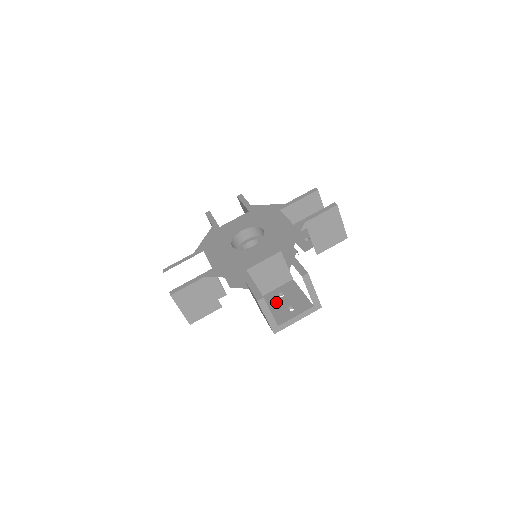
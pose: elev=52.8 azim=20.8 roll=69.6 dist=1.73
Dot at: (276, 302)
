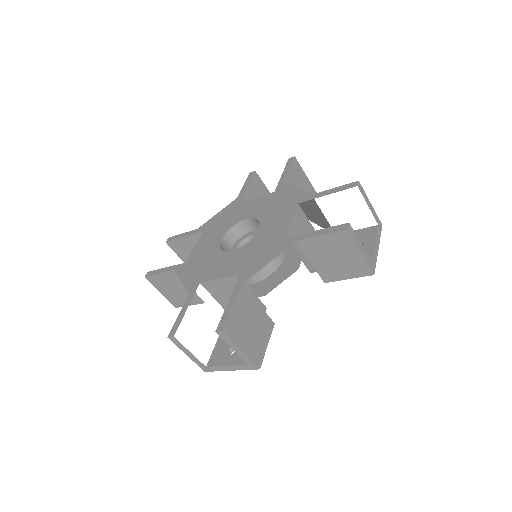
Dot at: occluded
